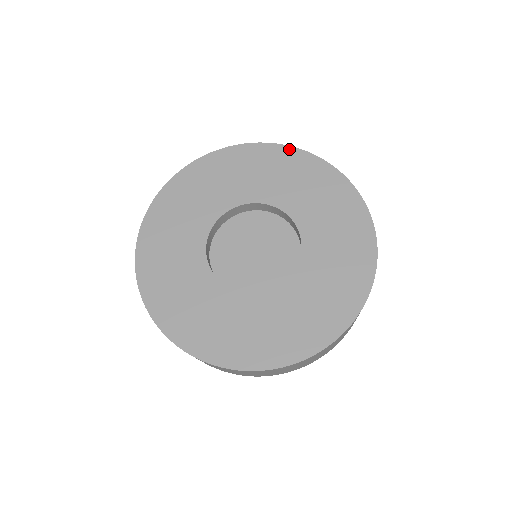
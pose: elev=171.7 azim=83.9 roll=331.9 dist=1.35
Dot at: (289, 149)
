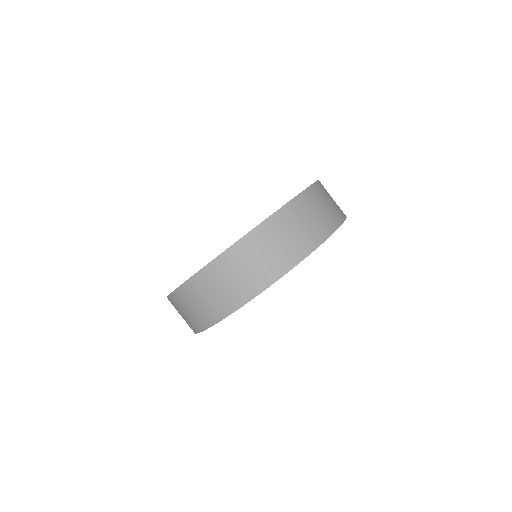
Dot at: occluded
